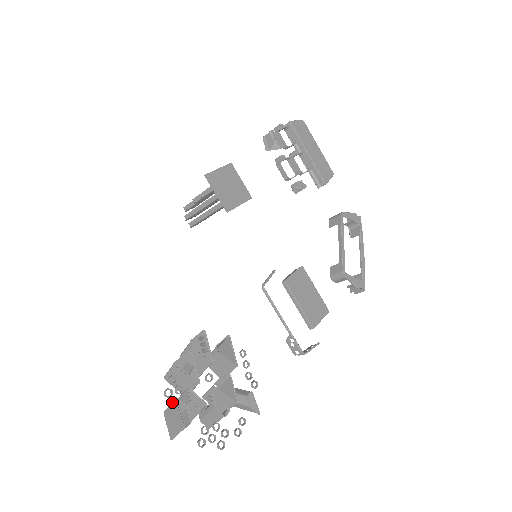
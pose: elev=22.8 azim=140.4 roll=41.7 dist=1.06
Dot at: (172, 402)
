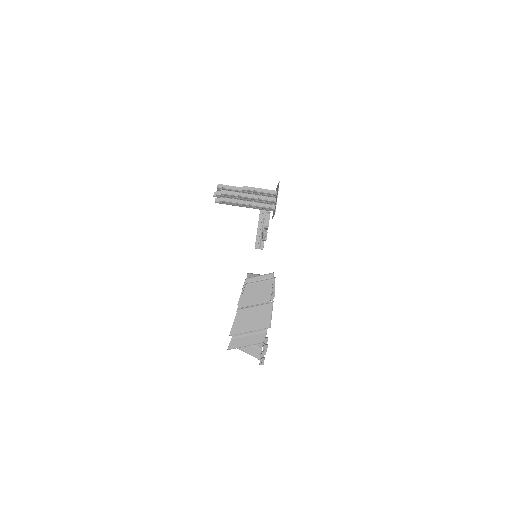
Dot at: occluded
